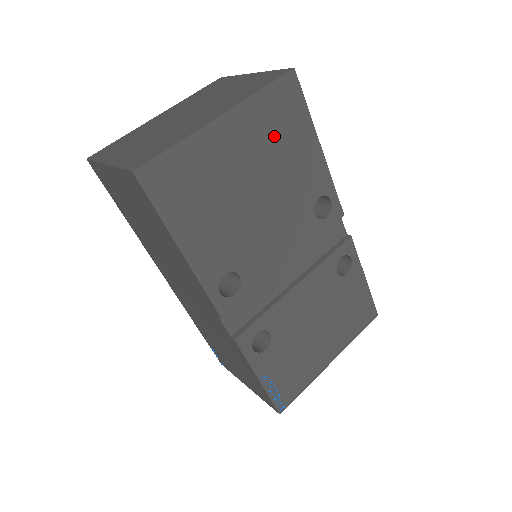
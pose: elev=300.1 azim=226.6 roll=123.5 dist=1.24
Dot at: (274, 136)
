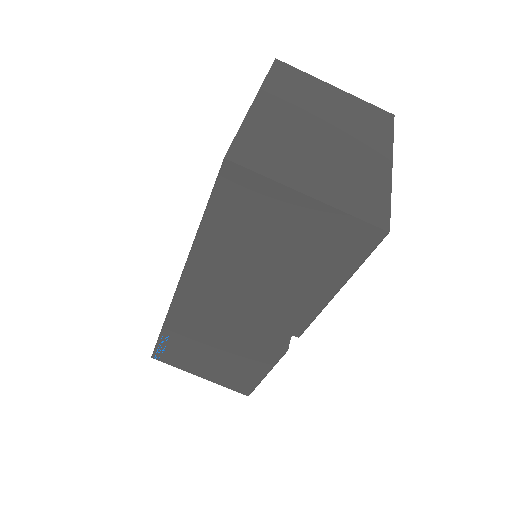
Dot at: occluded
